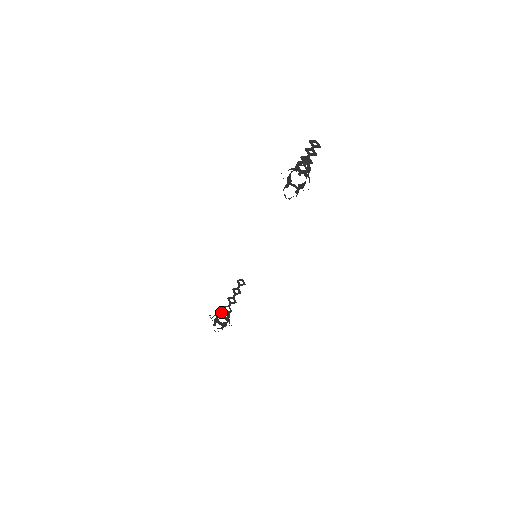
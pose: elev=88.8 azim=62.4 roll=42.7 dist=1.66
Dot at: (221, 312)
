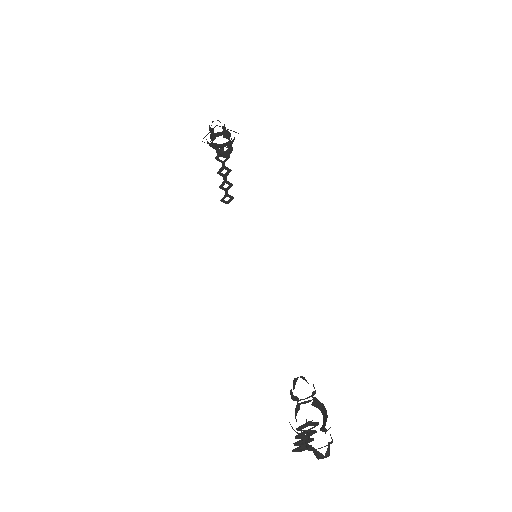
Dot at: occluded
